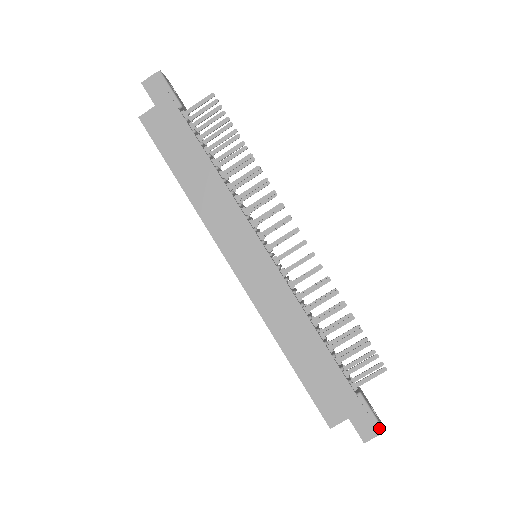
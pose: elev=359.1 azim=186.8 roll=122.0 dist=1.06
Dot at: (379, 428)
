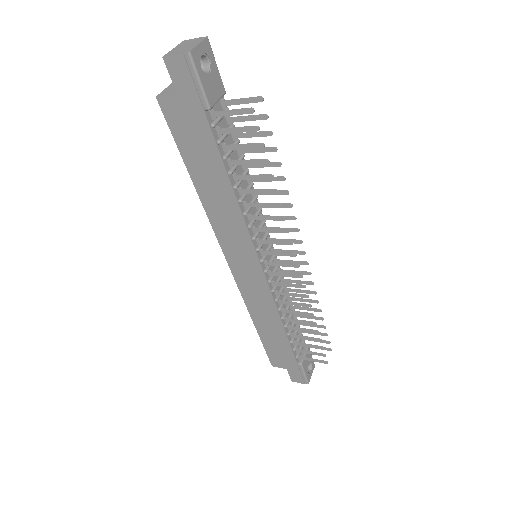
Dot at: (305, 381)
